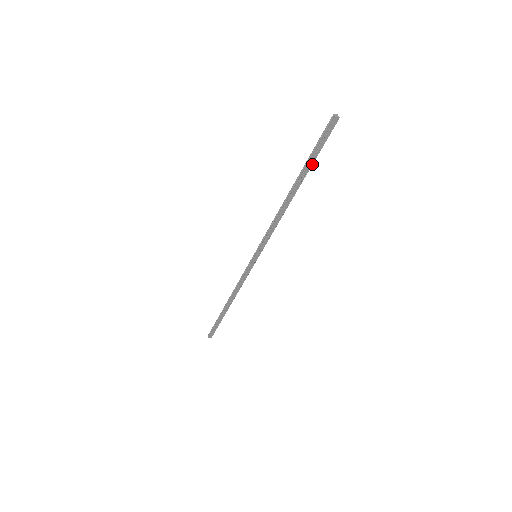
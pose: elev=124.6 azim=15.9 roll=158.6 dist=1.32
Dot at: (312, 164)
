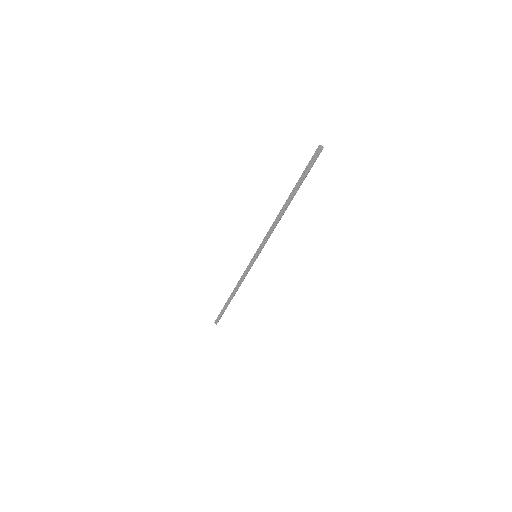
Dot at: (301, 184)
